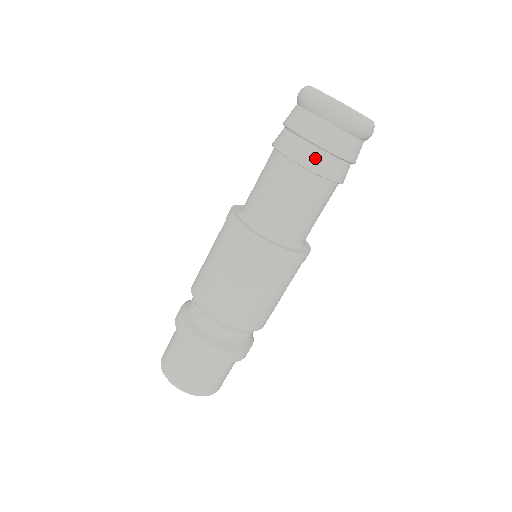
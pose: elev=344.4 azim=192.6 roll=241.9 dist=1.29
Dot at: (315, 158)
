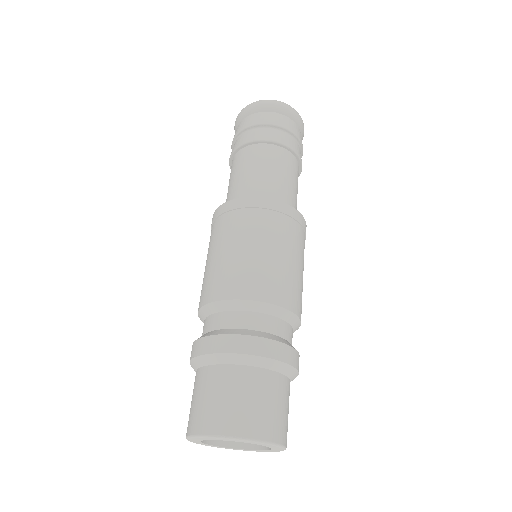
Dot at: (236, 144)
